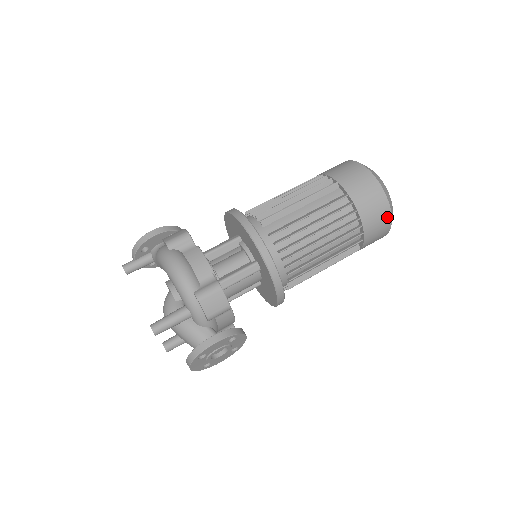
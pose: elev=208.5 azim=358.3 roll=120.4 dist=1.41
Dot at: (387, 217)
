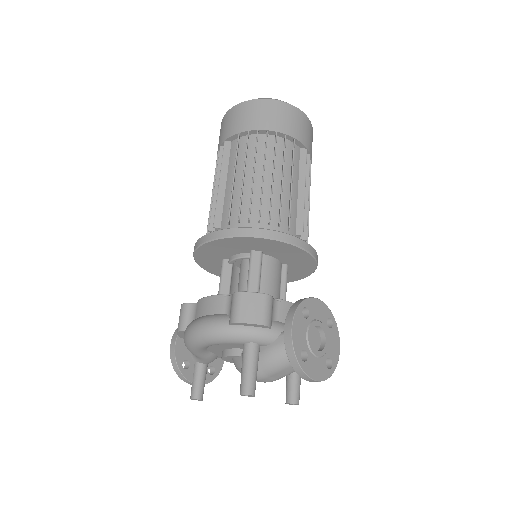
Dot at: (284, 107)
